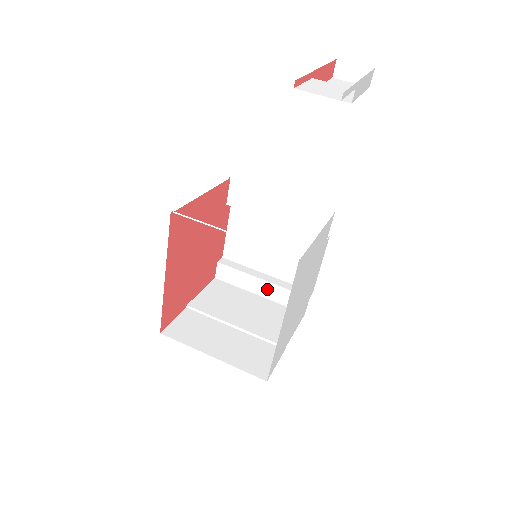
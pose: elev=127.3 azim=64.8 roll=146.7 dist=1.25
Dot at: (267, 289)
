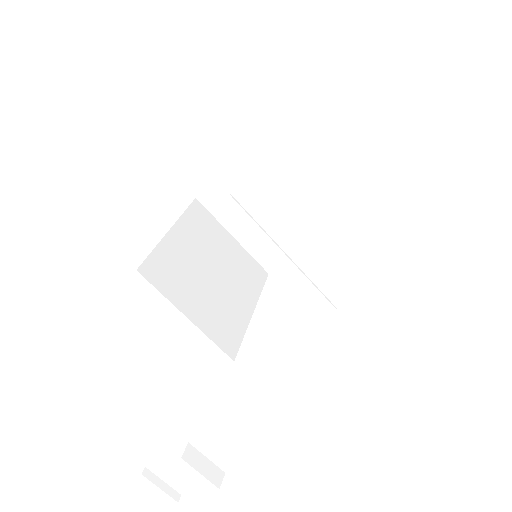
Dot at: occluded
